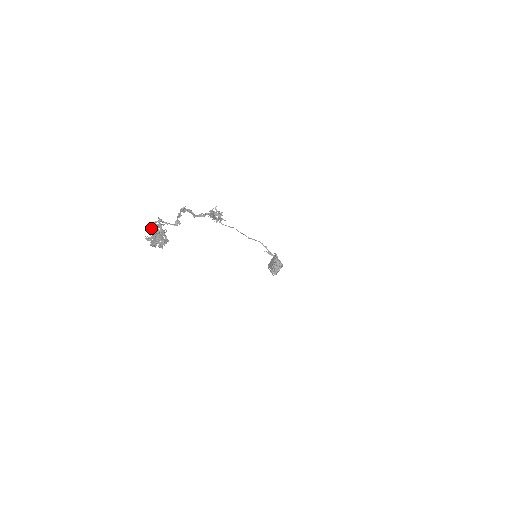
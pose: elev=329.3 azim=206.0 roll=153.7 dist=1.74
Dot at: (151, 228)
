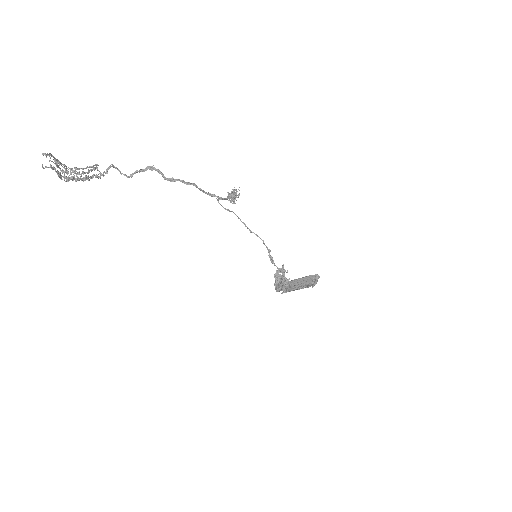
Dot at: (55, 159)
